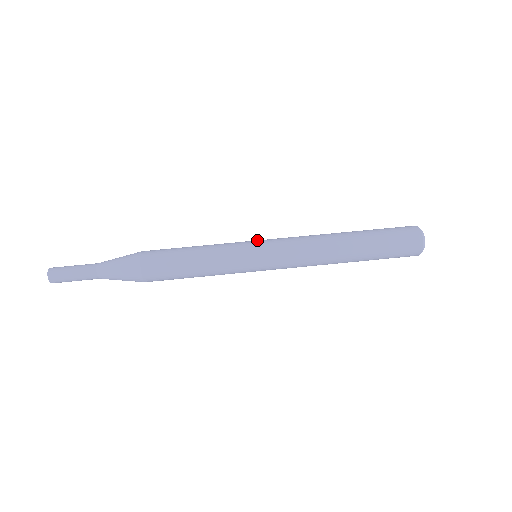
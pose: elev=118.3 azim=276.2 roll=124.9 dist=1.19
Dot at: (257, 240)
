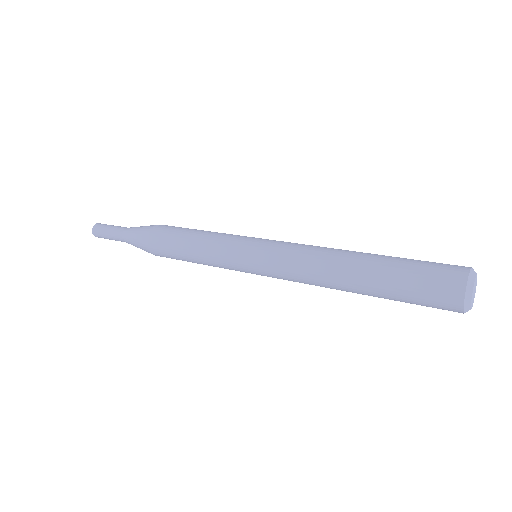
Dot at: occluded
